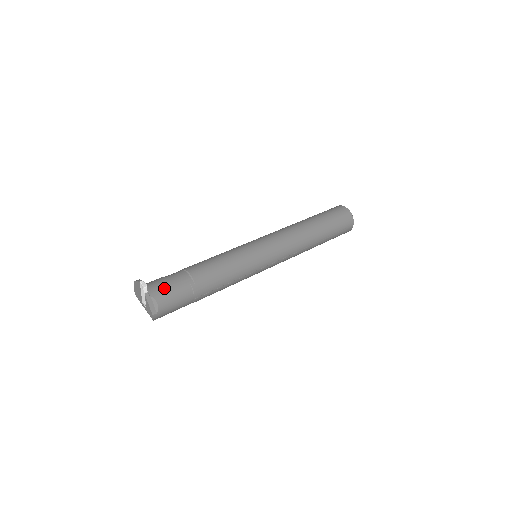
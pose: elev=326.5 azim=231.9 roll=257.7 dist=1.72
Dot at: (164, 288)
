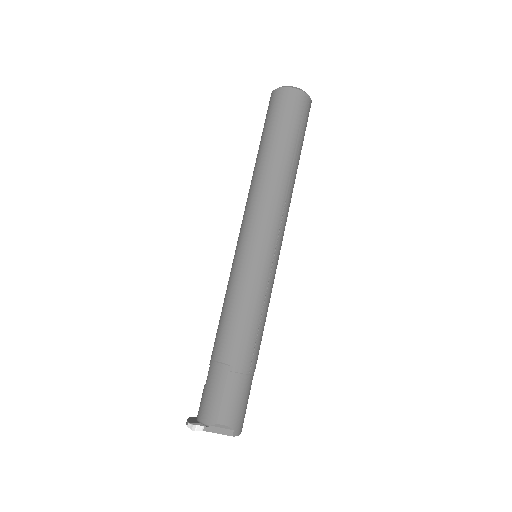
Dot at: (213, 404)
